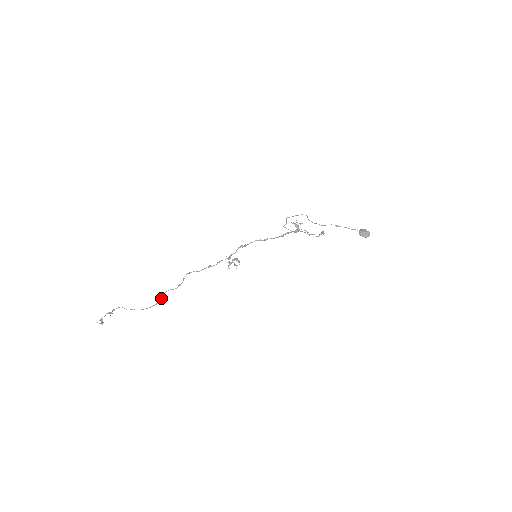
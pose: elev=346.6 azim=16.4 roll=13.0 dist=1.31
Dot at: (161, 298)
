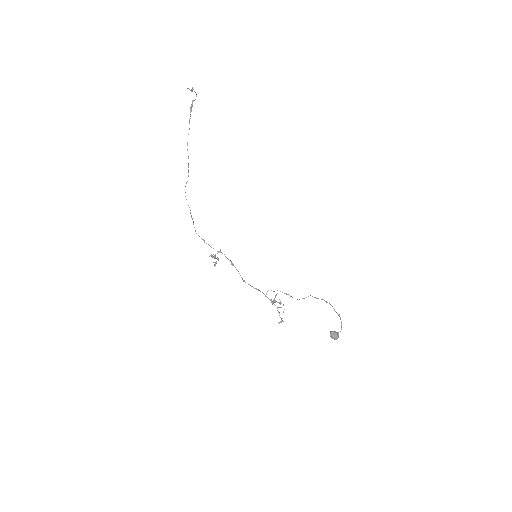
Dot at: occluded
